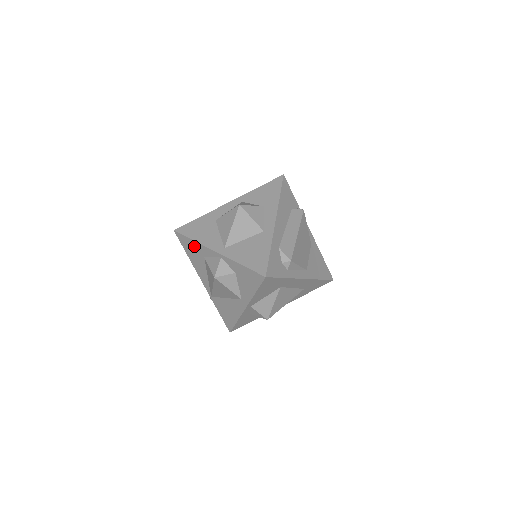
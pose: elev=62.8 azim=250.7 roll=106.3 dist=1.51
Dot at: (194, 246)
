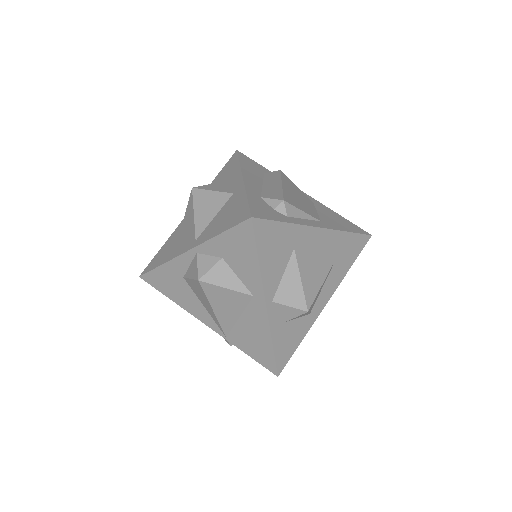
Dot at: (166, 274)
